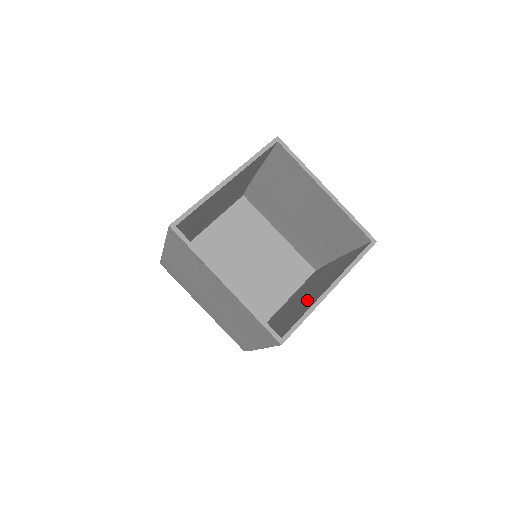
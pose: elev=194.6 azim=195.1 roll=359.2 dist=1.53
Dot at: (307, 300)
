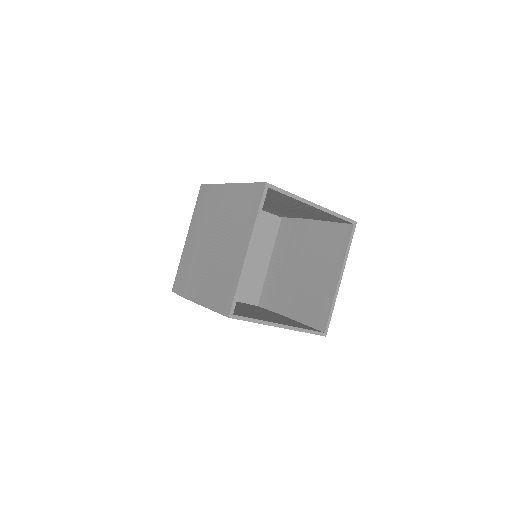
Dot at: (316, 281)
